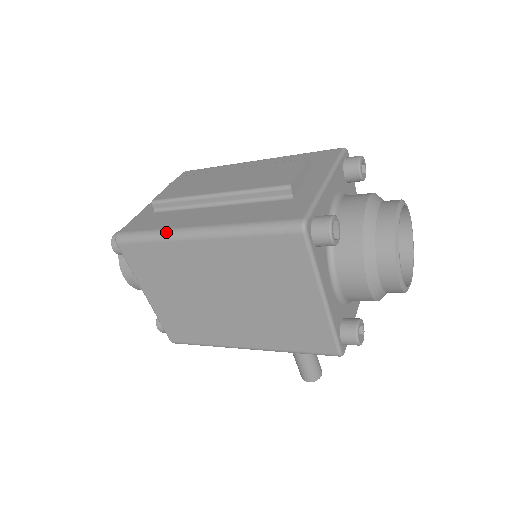
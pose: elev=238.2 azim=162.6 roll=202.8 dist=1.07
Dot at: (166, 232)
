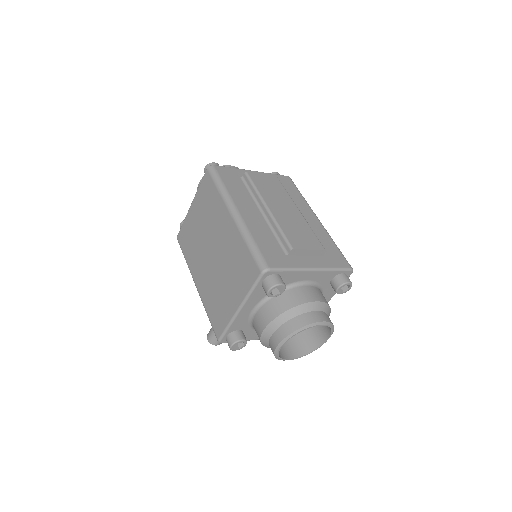
Dot at: (226, 194)
